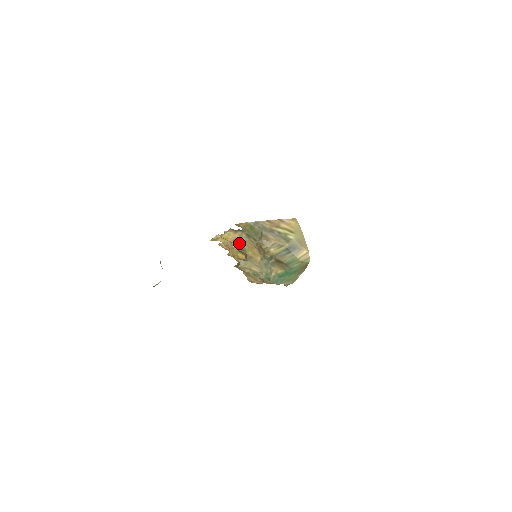
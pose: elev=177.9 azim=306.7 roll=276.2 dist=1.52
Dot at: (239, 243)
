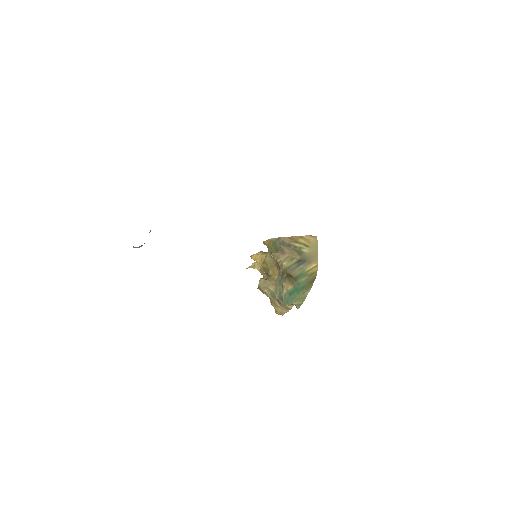
Dot at: (265, 263)
